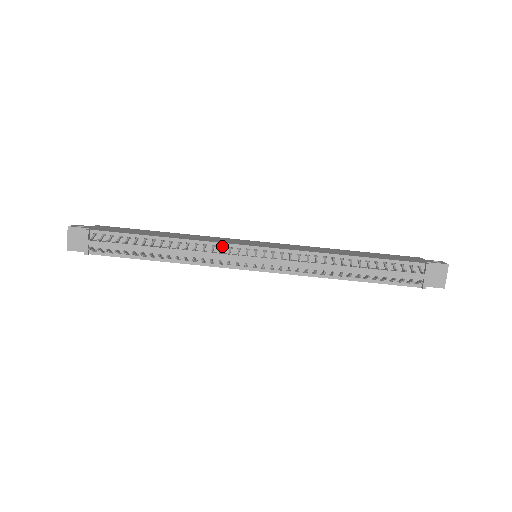
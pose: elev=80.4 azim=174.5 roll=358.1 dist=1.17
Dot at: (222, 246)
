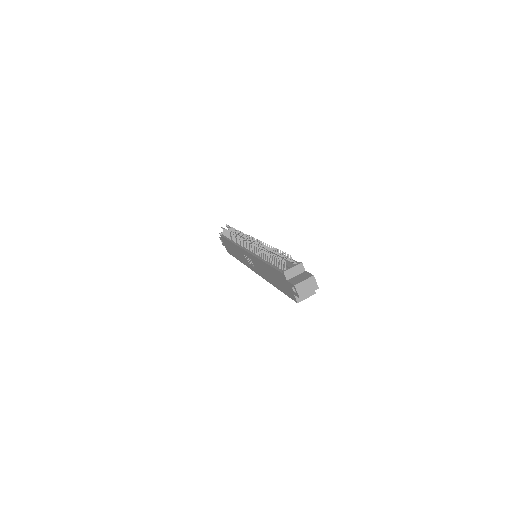
Dot at: occluded
